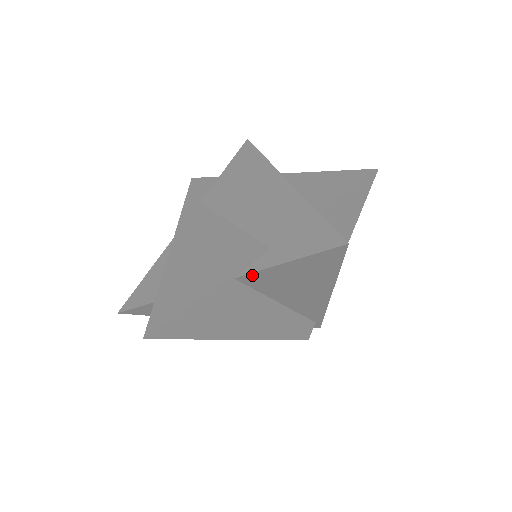
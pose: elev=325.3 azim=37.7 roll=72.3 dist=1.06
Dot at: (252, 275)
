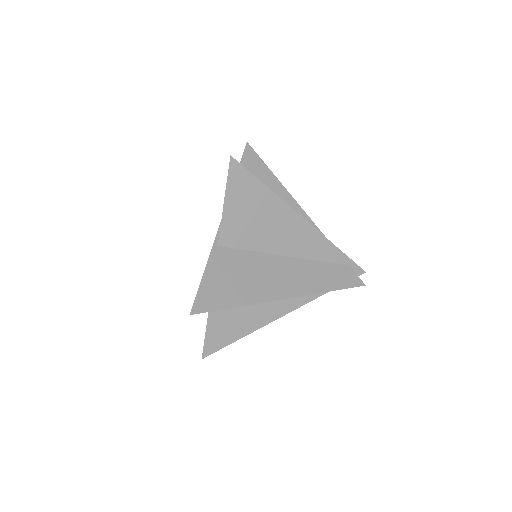
Dot at: (223, 233)
